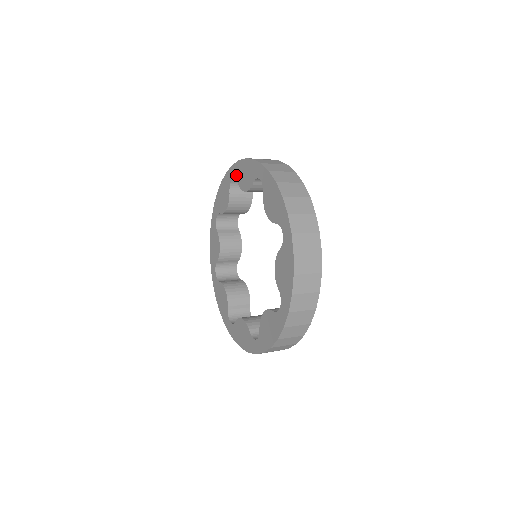
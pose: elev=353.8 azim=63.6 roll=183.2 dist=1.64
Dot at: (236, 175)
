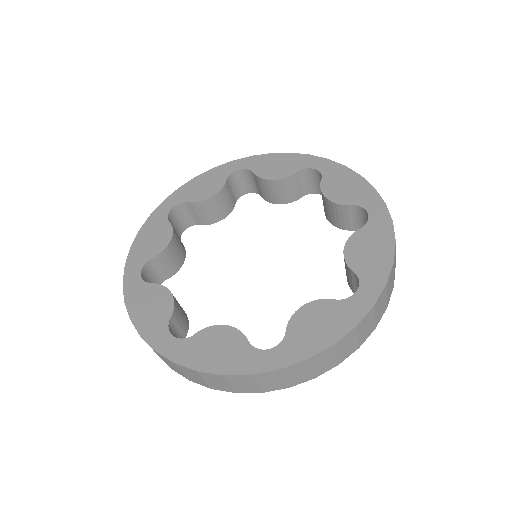
Dot at: (180, 199)
